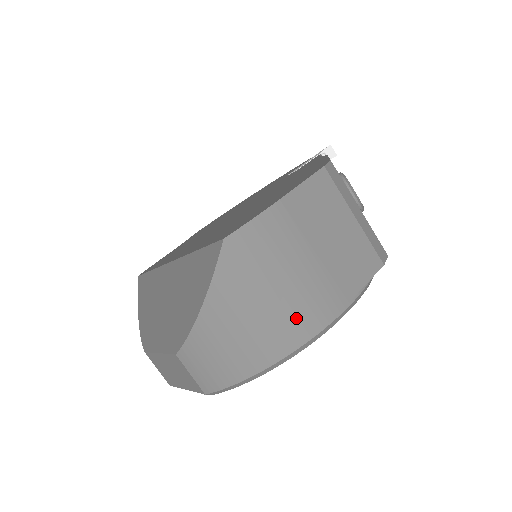
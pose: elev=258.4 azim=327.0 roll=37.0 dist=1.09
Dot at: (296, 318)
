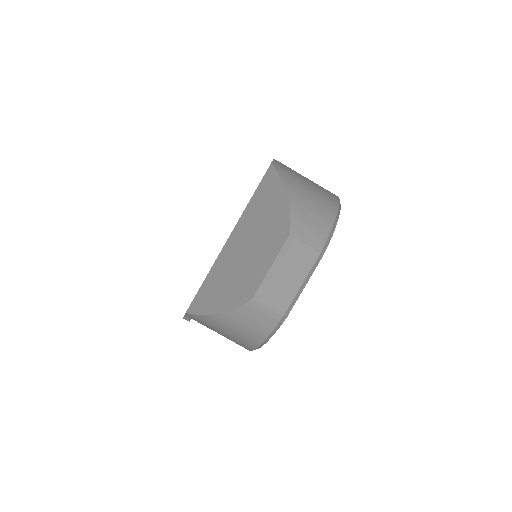
Dot at: (326, 193)
